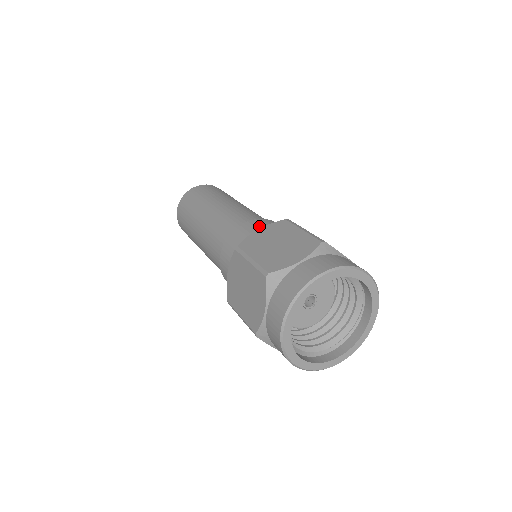
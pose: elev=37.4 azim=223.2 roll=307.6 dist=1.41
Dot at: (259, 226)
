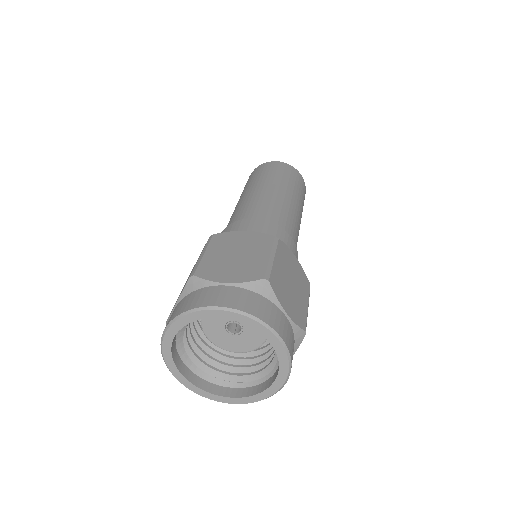
Dot at: occluded
